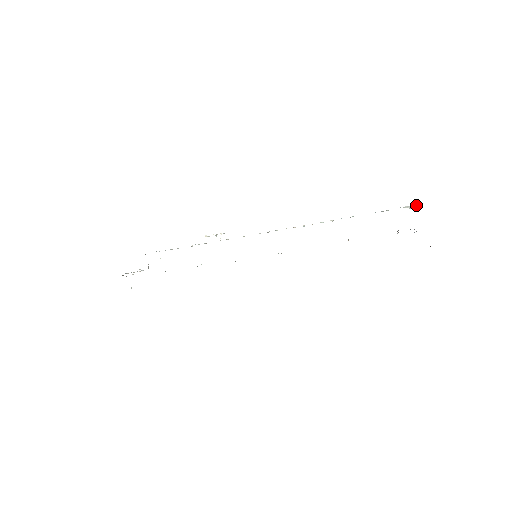
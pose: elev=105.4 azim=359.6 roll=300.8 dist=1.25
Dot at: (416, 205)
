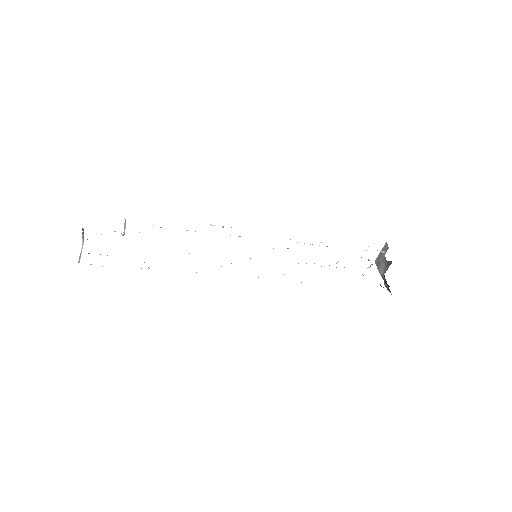
Dot at: (384, 251)
